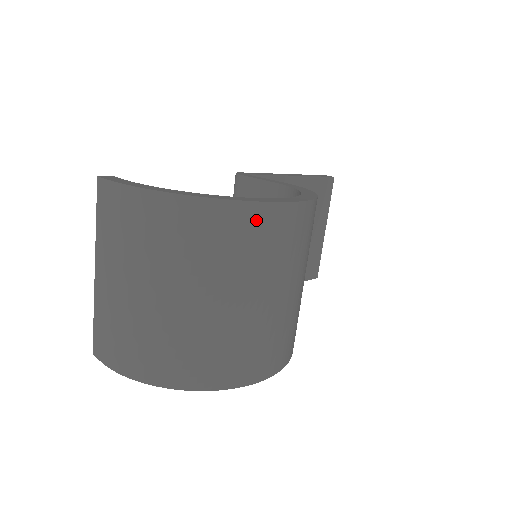
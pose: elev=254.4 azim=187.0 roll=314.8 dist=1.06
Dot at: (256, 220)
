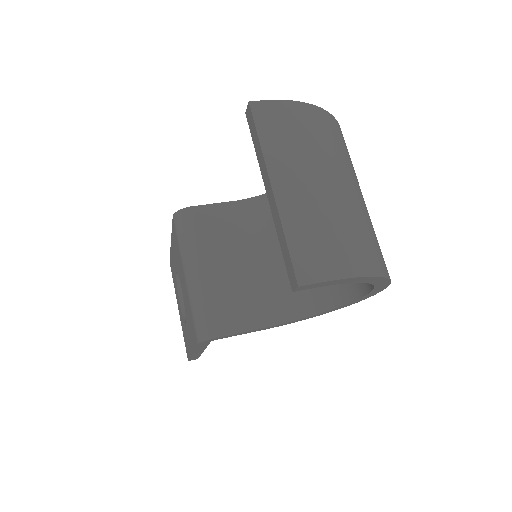
Dot at: occluded
